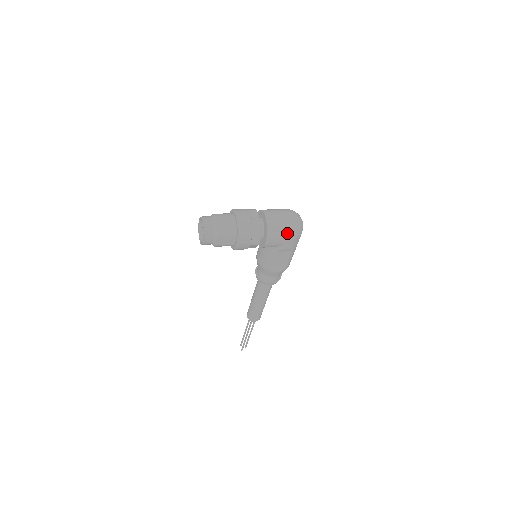
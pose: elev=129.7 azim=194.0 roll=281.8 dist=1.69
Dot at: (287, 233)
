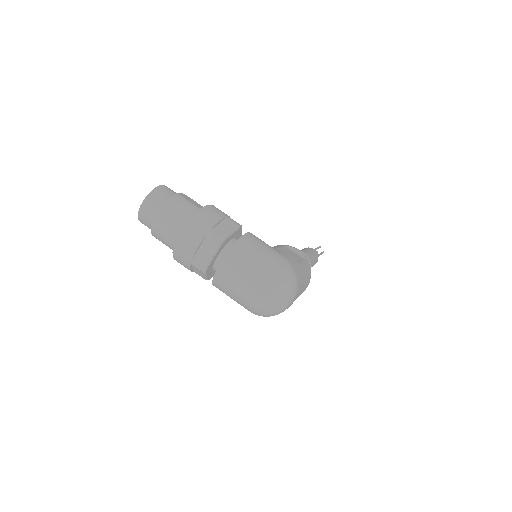
Dot at: (242, 304)
